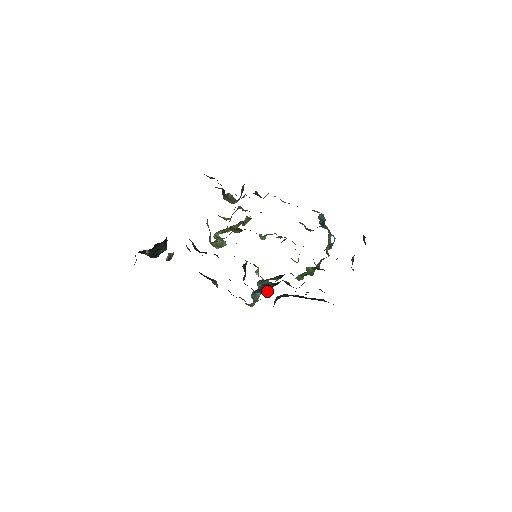
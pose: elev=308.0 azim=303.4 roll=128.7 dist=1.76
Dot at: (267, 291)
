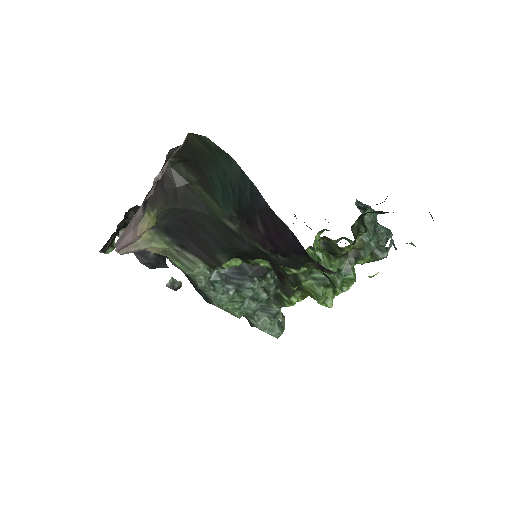
Dot at: (246, 289)
